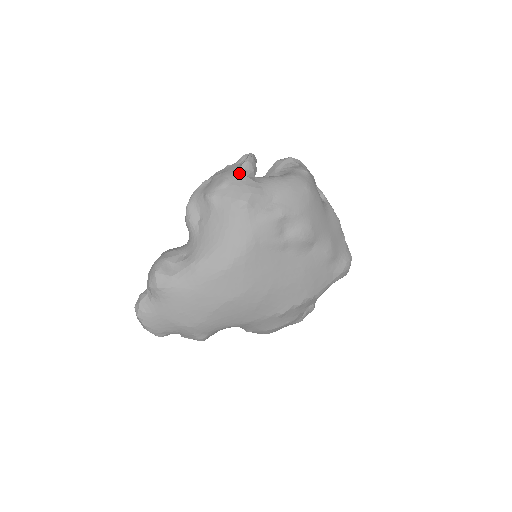
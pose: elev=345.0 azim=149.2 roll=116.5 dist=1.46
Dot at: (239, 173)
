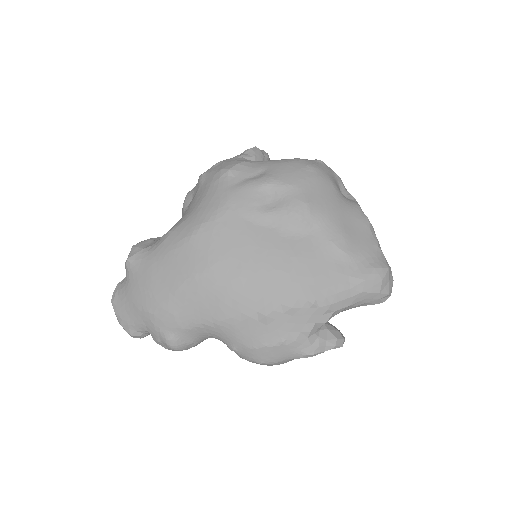
Dot at: (236, 156)
